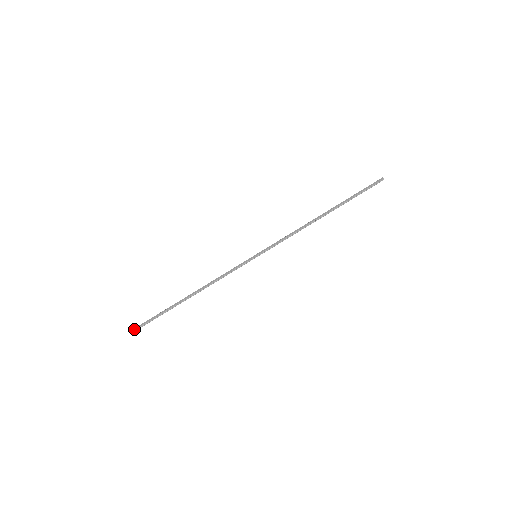
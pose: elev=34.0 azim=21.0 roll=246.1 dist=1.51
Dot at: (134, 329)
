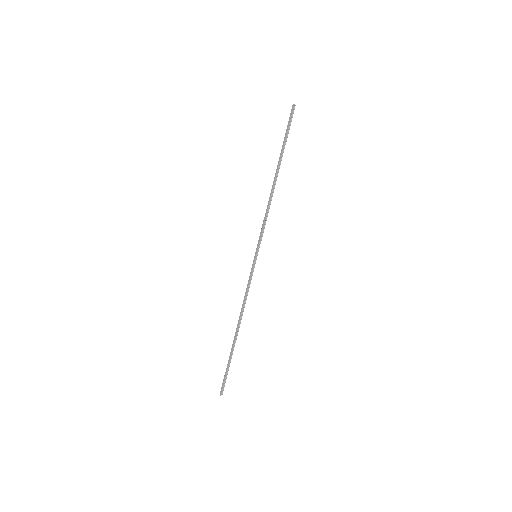
Dot at: (220, 393)
